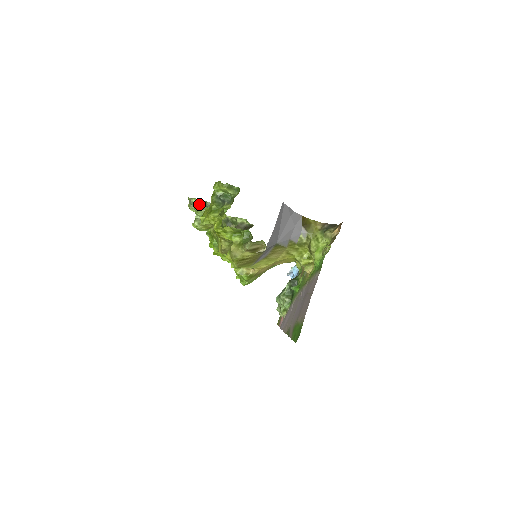
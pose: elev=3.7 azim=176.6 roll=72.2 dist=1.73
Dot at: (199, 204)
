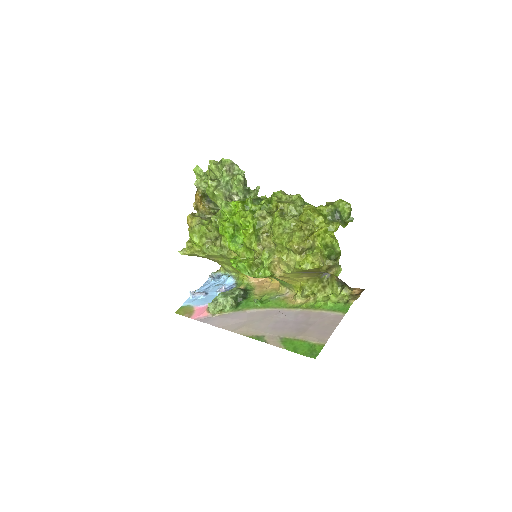
Dot at: (243, 176)
